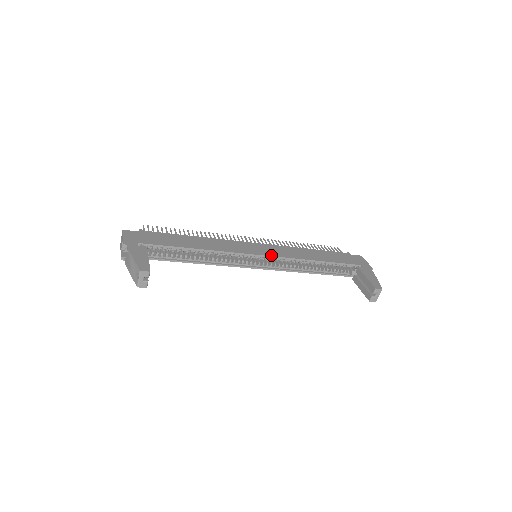
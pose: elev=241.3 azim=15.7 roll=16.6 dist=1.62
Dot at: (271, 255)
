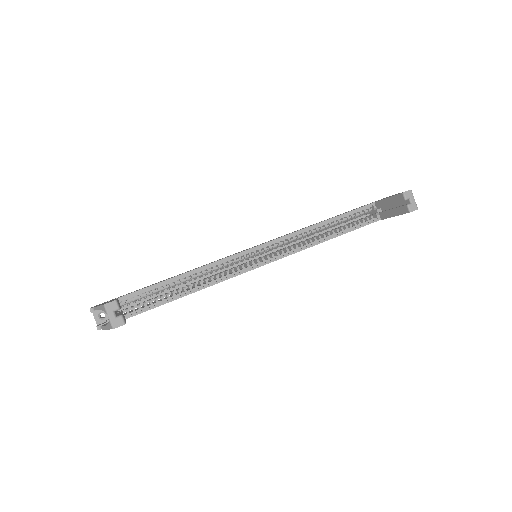
Dot at: occluded
